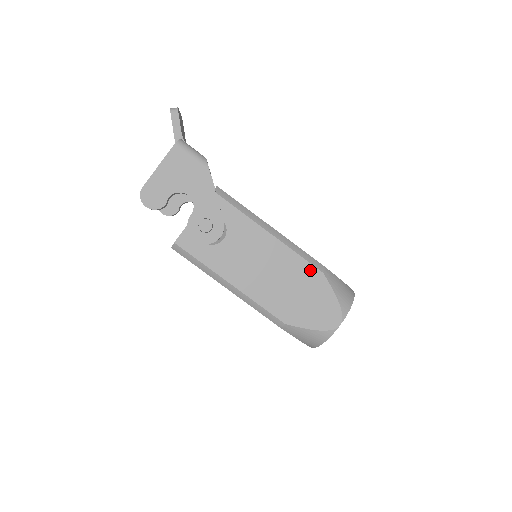
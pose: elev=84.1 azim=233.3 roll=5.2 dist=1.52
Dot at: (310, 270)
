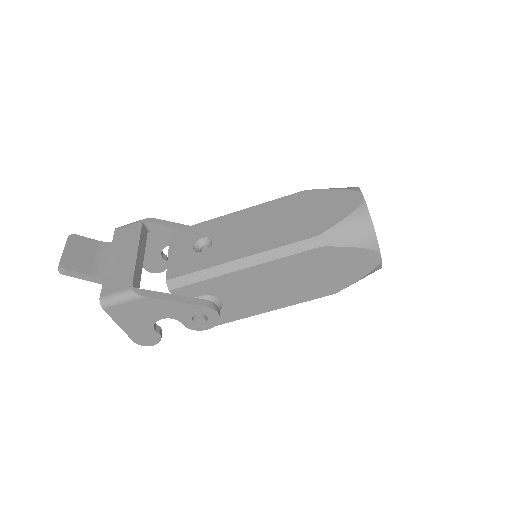
Dot at: (308, 255)
